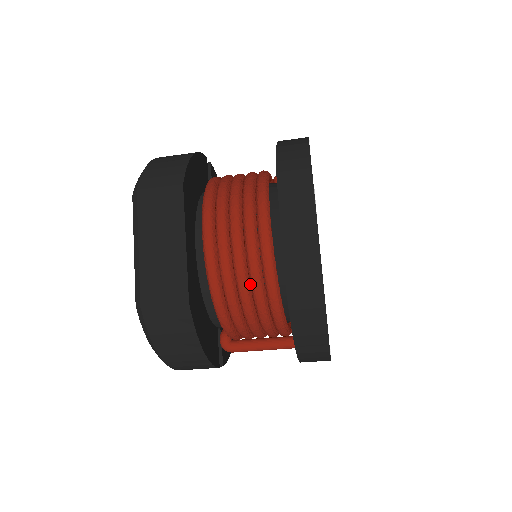
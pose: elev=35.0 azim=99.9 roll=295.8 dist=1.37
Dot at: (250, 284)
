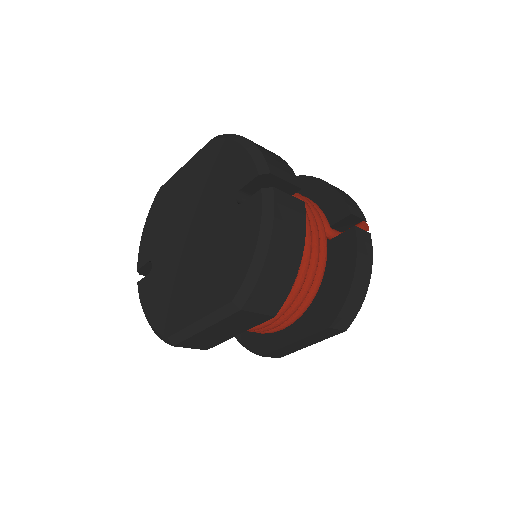
Dot at: occluded
